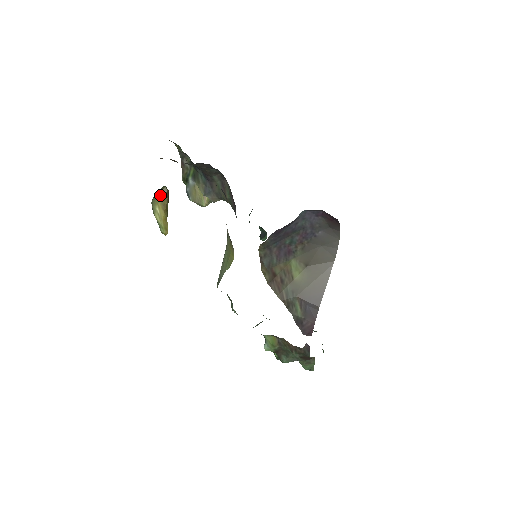
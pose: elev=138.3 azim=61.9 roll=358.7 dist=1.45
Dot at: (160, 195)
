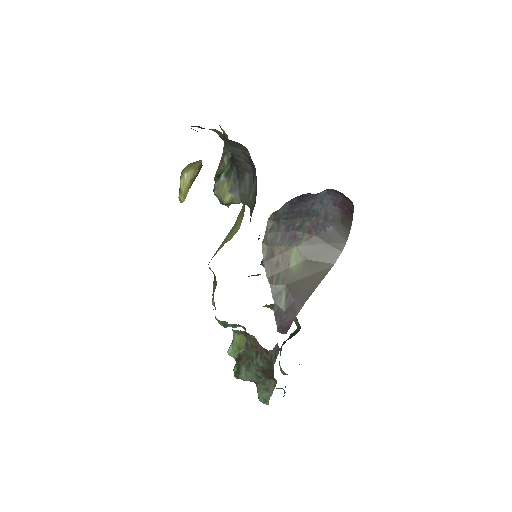
Dot at: (194, 164)
